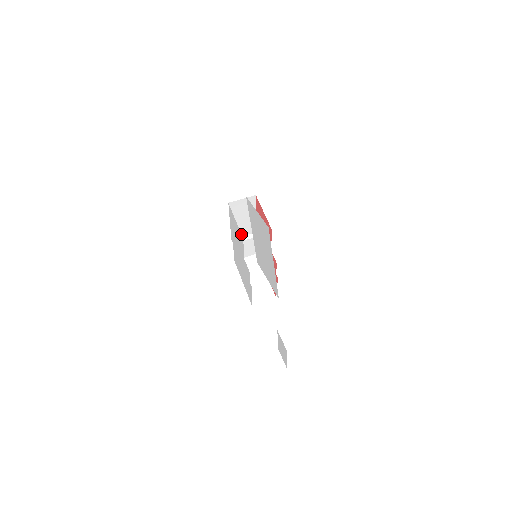
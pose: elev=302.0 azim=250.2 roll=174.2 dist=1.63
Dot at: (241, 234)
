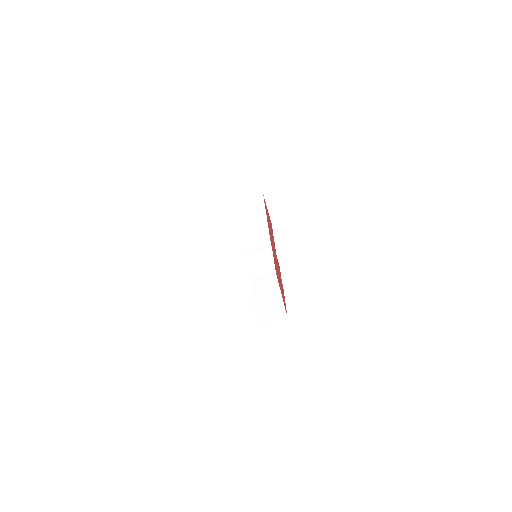
Dot at: occluded
